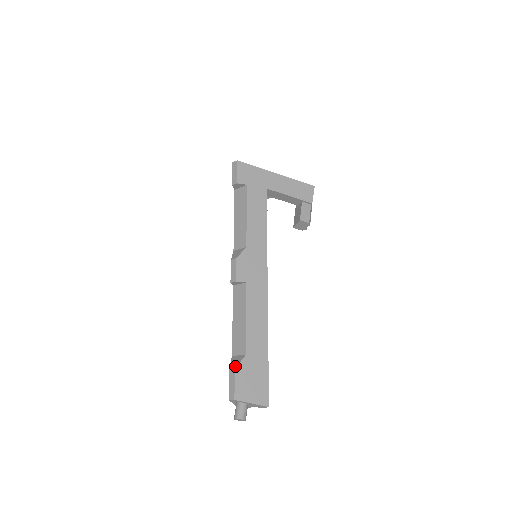
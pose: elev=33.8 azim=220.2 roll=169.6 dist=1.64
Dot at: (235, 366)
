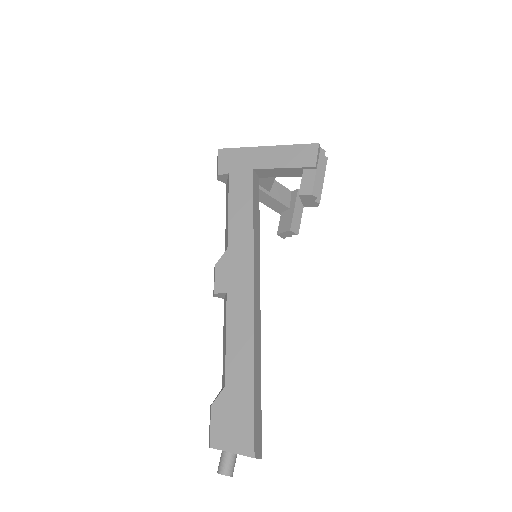
Dot at: occluded
